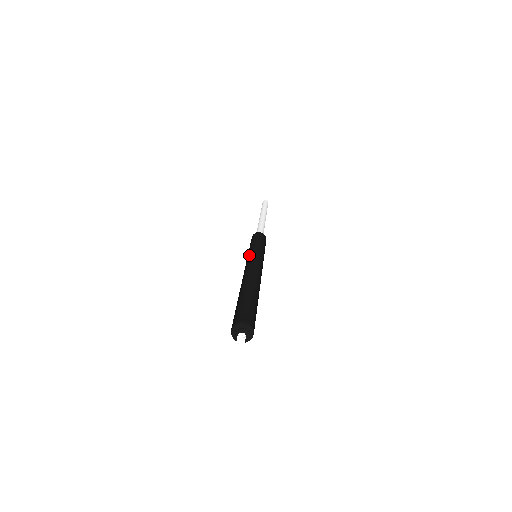
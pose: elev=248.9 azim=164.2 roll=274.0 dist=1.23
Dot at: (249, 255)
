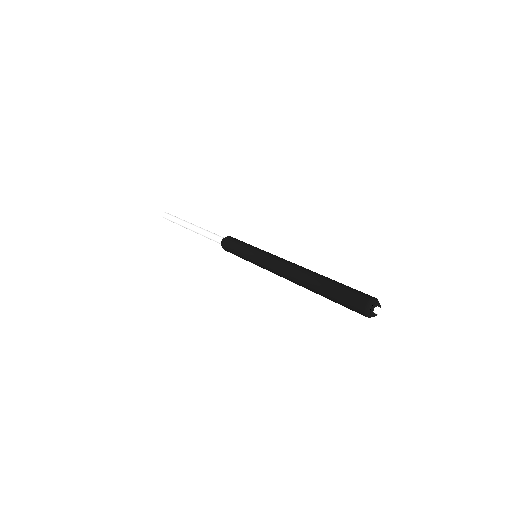
Dot at: occluded
